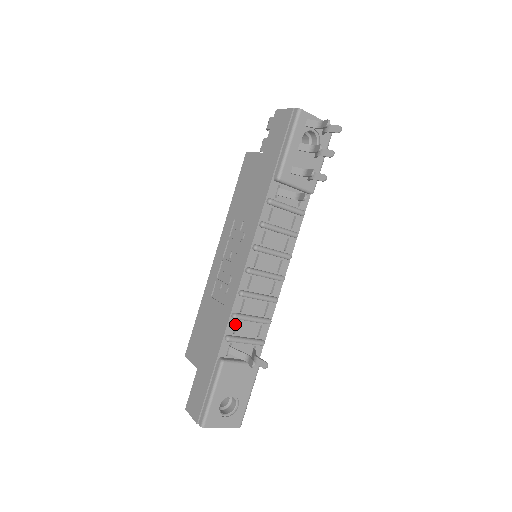
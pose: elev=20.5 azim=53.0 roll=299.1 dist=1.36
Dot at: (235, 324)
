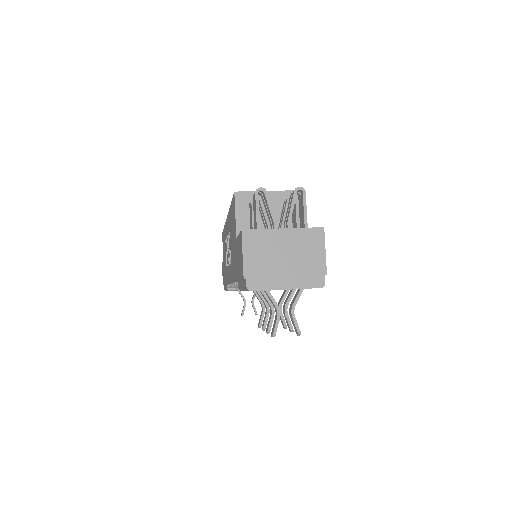
Dot at: occluded
